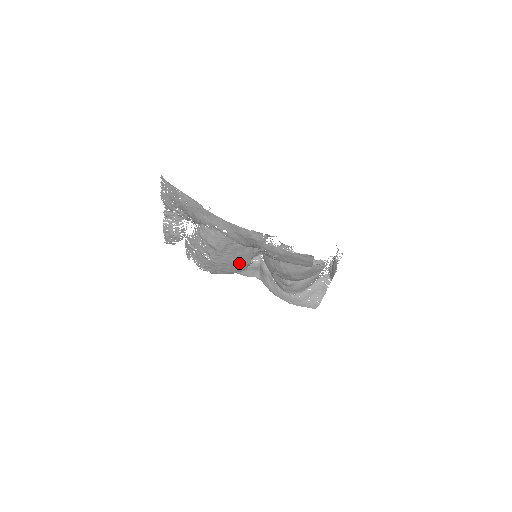
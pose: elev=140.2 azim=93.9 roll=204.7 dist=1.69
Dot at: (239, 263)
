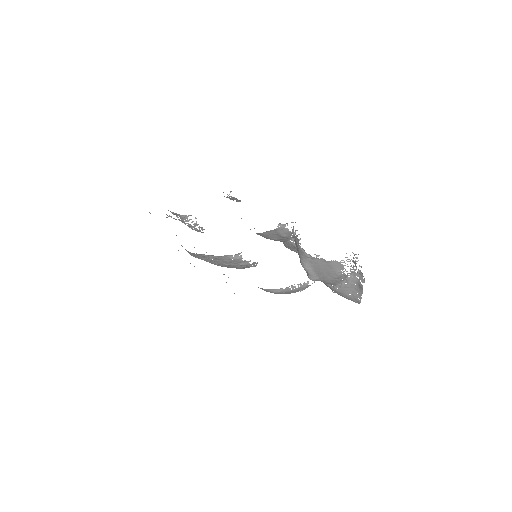
Dot at: (236, 265)
